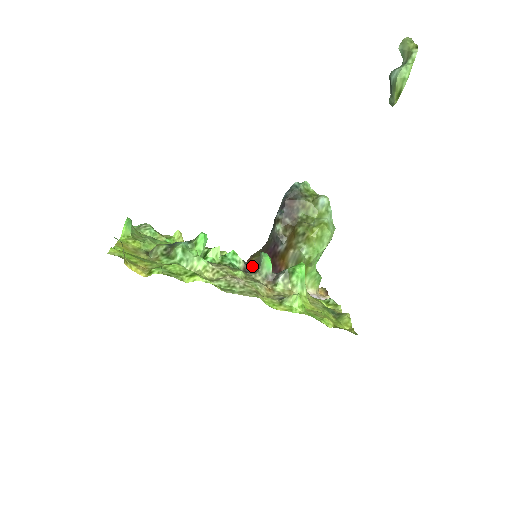
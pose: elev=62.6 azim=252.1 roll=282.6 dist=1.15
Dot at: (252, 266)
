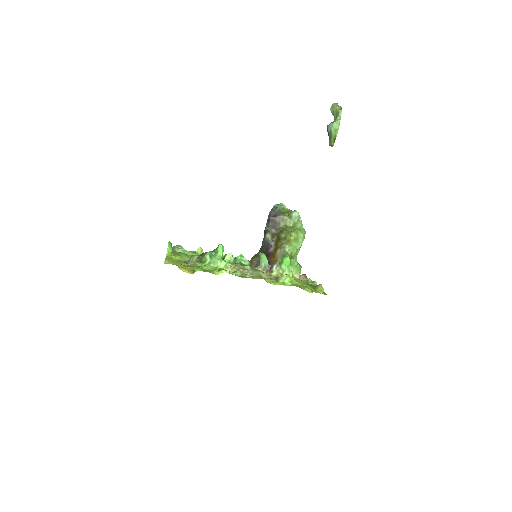
Dot at: occluded
